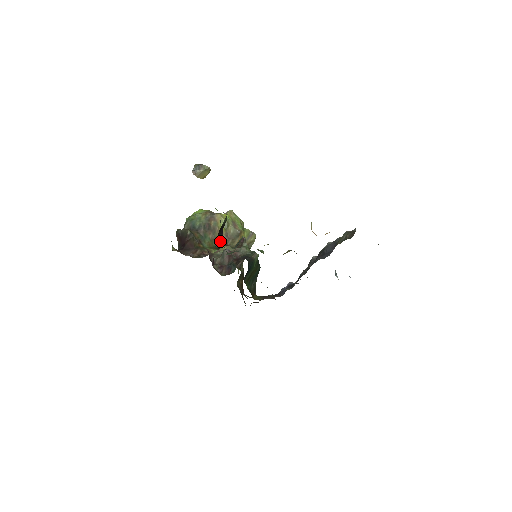
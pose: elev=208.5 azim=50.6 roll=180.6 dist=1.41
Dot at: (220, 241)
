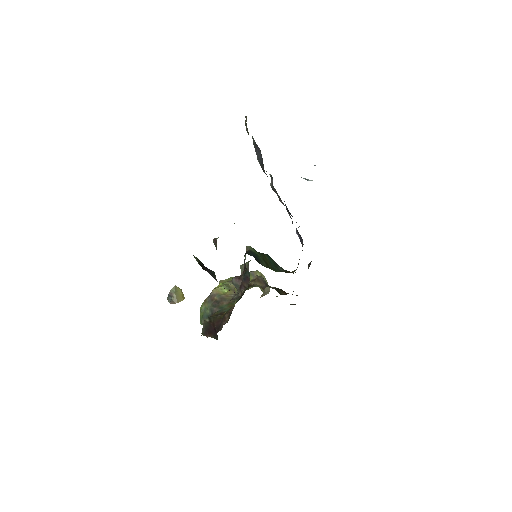
Dot at: occluded
